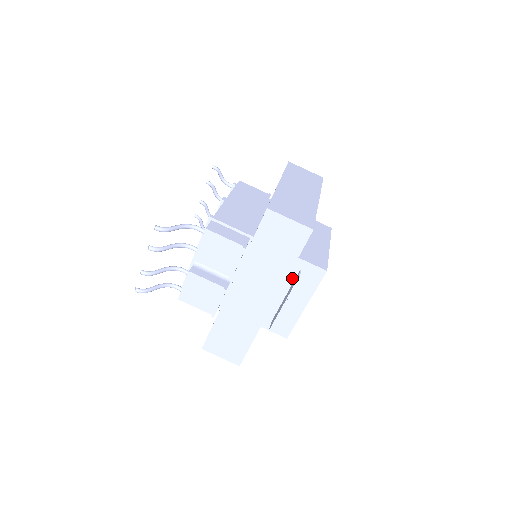
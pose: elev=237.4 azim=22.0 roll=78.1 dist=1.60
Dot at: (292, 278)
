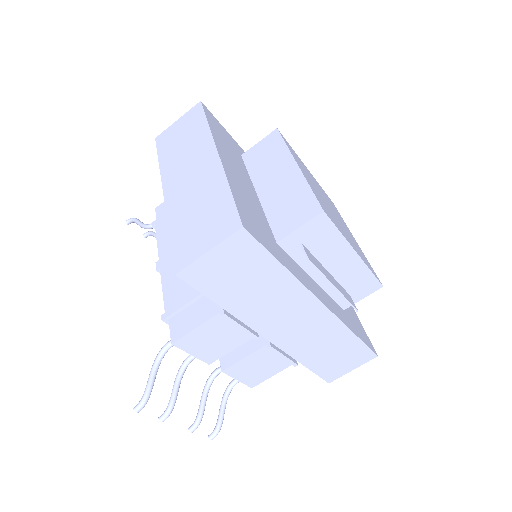
Dot at: (305, 257)
